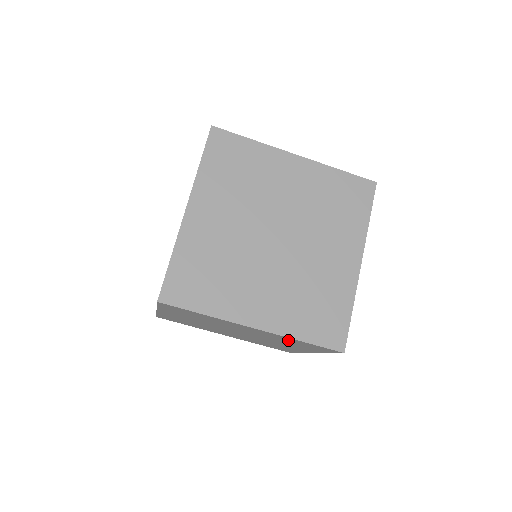
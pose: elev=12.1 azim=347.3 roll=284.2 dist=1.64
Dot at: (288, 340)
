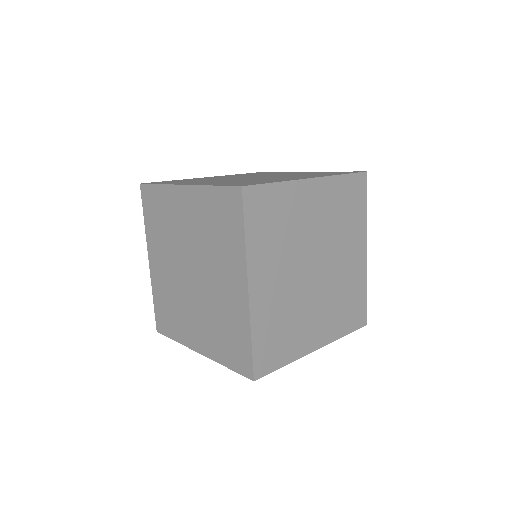
Dot at: occluded
